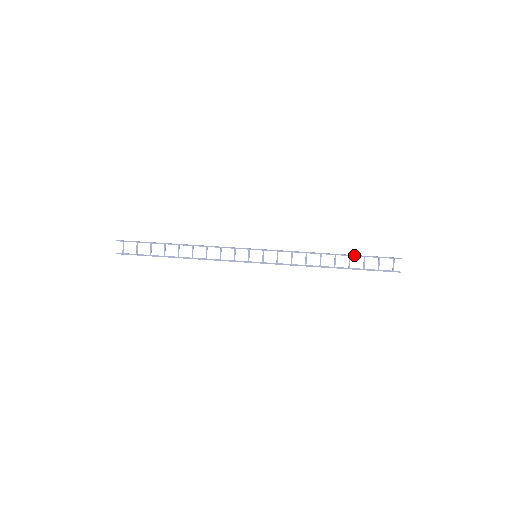
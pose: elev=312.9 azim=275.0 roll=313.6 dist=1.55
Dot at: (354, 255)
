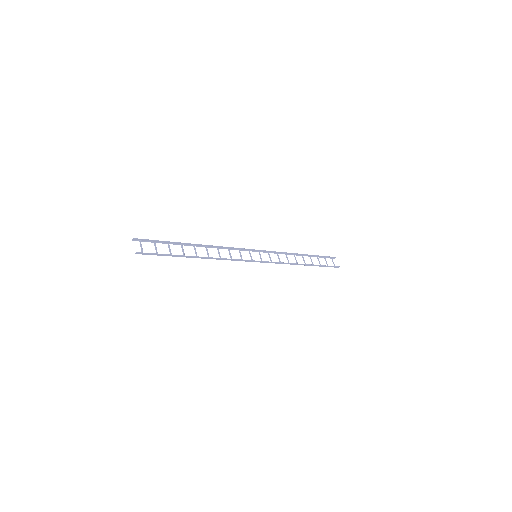
Dot at: (313, 255)
